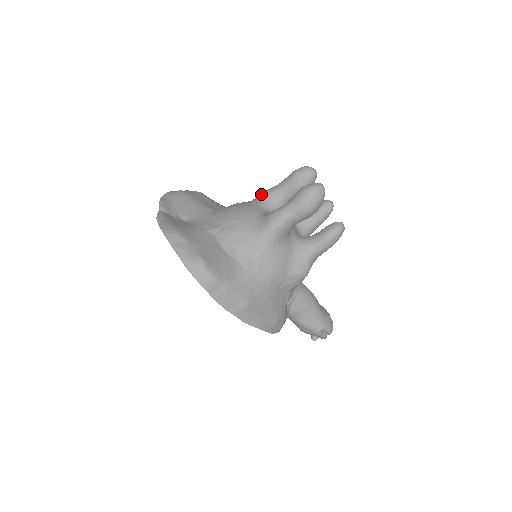
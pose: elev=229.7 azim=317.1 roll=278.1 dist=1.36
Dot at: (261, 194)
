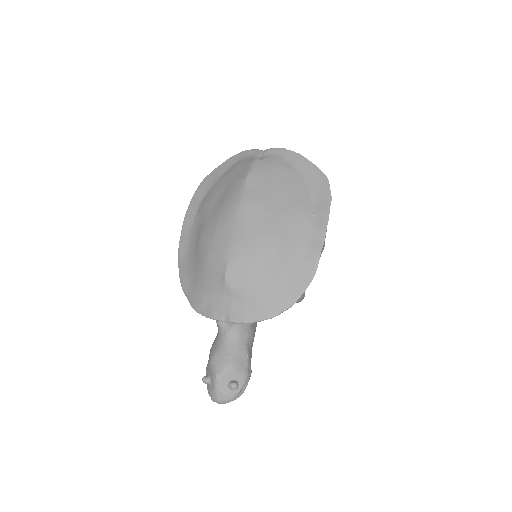
Dot at: occluded
